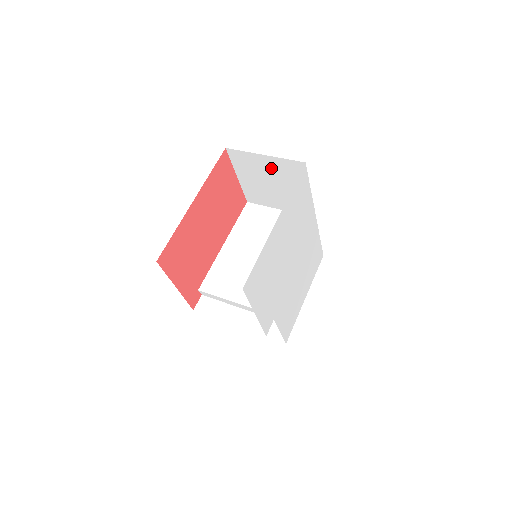
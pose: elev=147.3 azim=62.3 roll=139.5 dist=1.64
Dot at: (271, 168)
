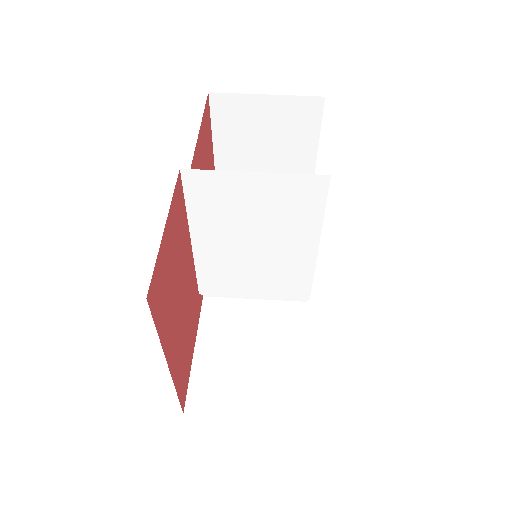
Dot at: occluded
